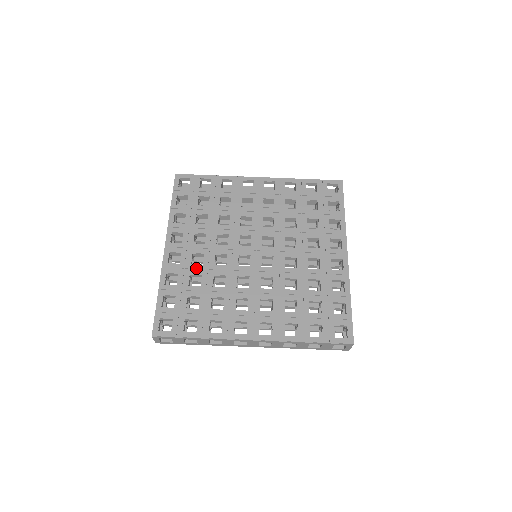
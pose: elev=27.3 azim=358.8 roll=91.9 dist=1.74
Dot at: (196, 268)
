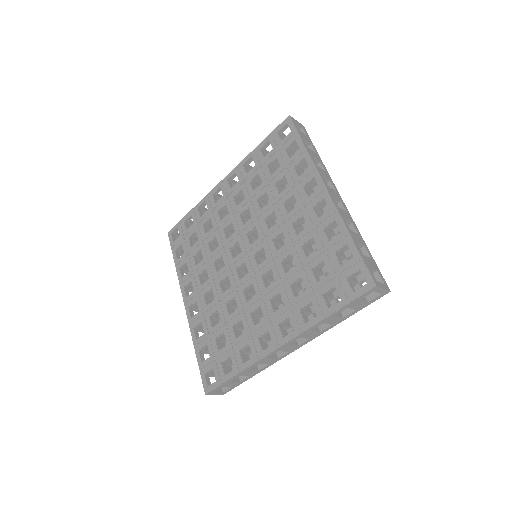
Dot at: (211, 307)
